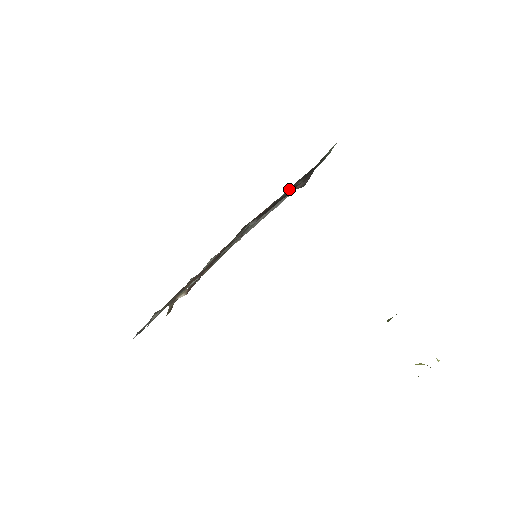
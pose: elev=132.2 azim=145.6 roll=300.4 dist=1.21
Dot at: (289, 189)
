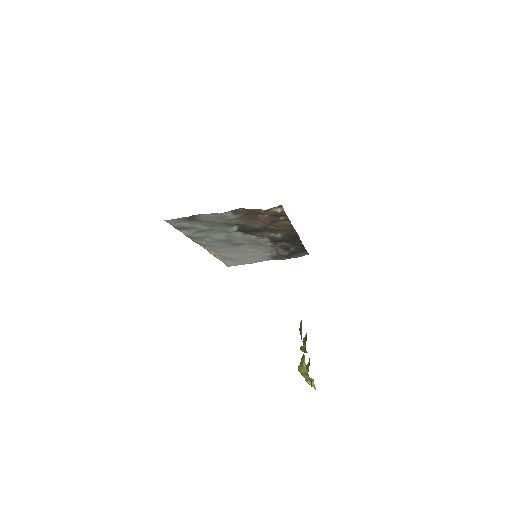
Dot at: (270, 253)
